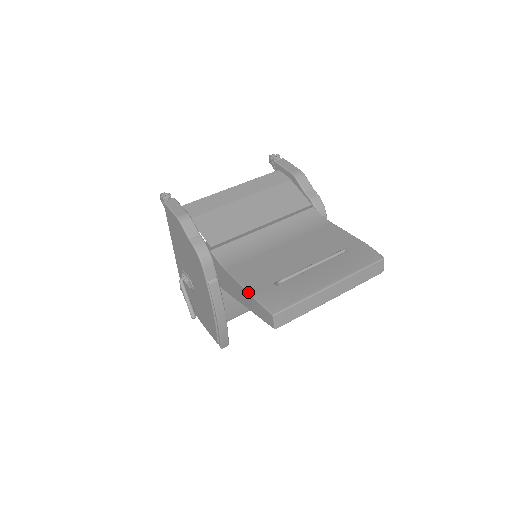
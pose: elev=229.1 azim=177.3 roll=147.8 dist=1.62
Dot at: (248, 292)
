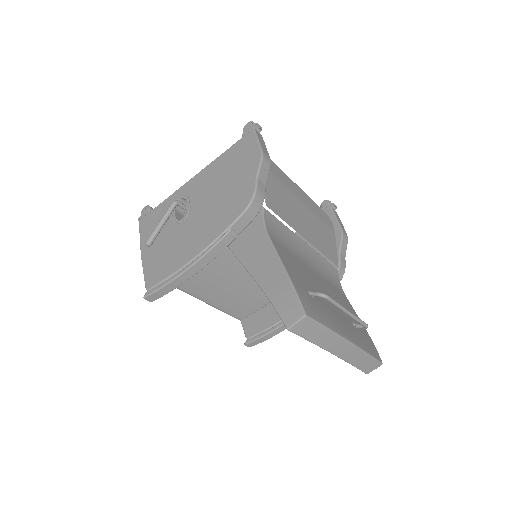
Dot at: (288, 273)
